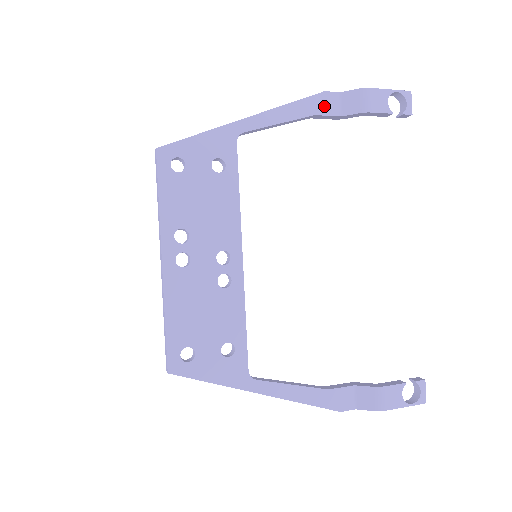
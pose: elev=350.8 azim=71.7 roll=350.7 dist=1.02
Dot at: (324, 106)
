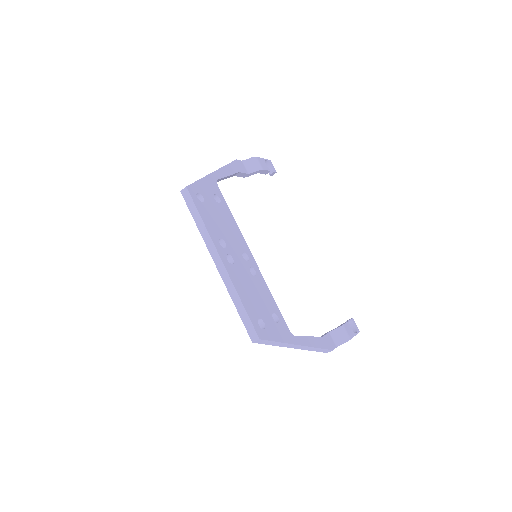
Dot at: (240, 168)
